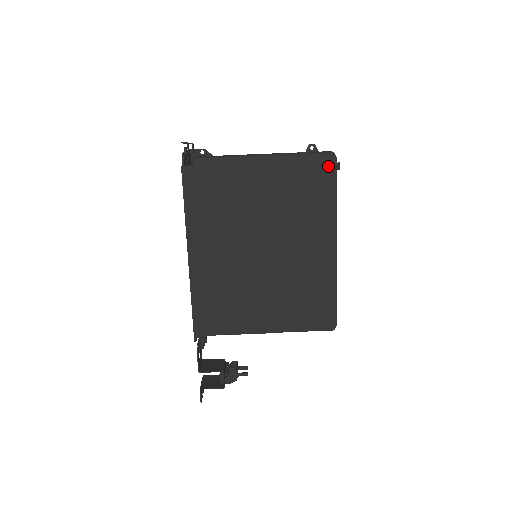
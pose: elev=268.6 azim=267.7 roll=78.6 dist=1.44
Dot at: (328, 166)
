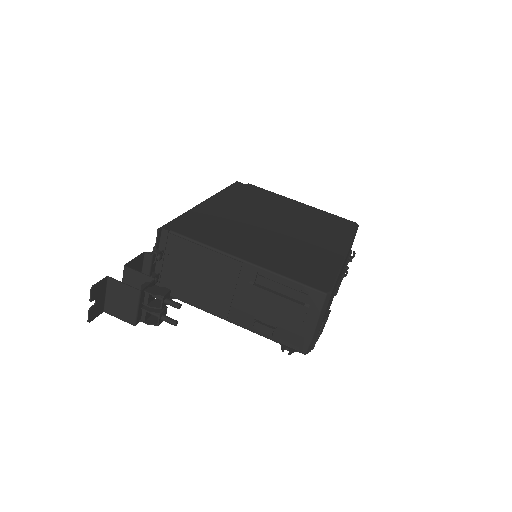
Dot at: (350, 224)
